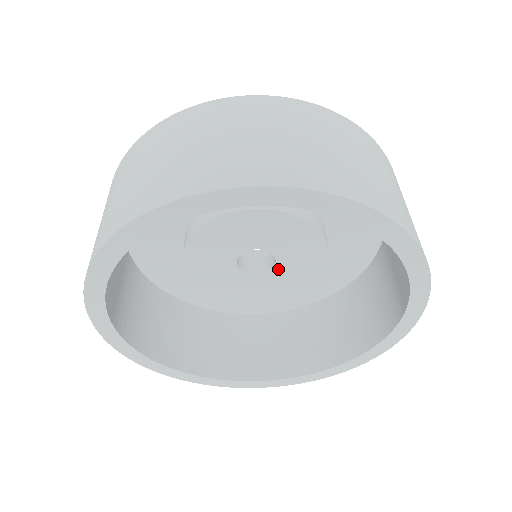
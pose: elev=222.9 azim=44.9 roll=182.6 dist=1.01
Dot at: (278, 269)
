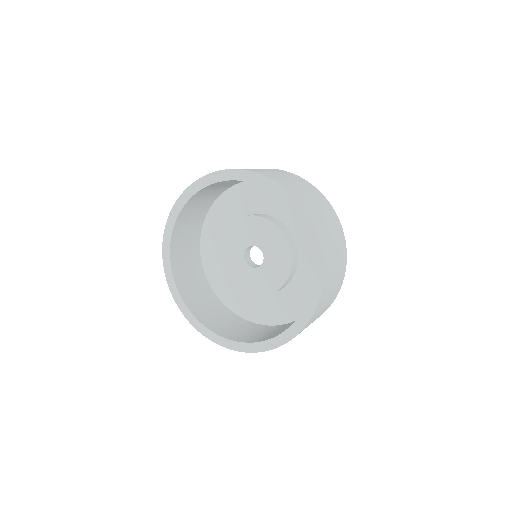
Dot at: (261, 269)
